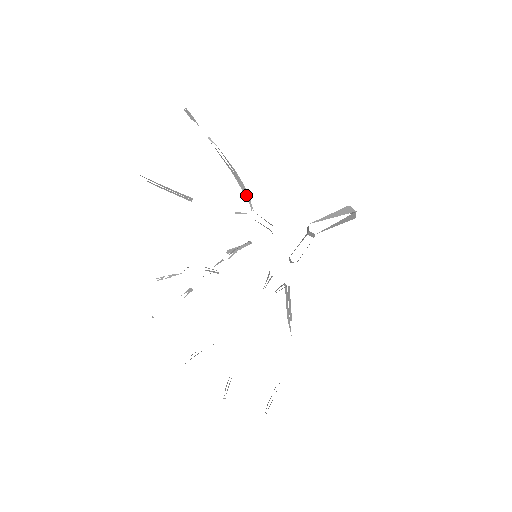
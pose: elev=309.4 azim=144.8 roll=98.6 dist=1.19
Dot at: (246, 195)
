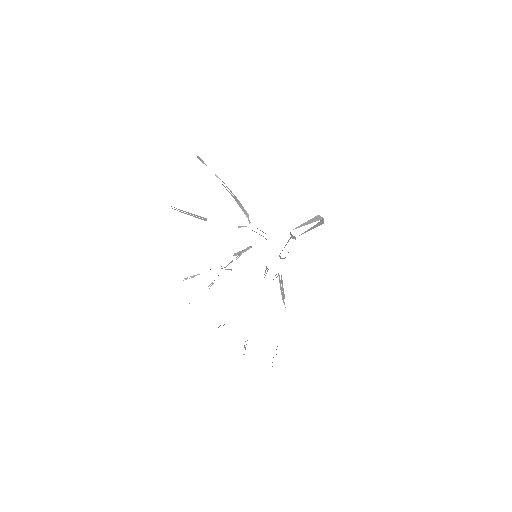
Dot at: (245, 213)
